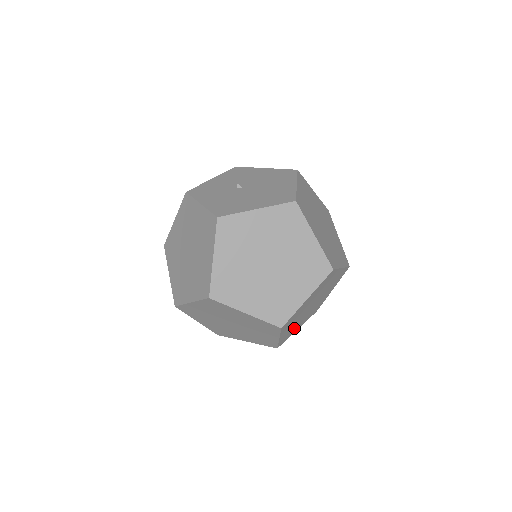
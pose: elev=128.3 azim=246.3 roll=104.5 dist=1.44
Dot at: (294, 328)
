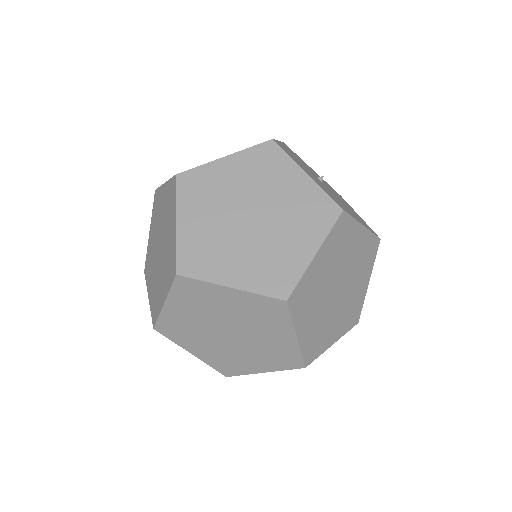
Dot at: (189, 335)
